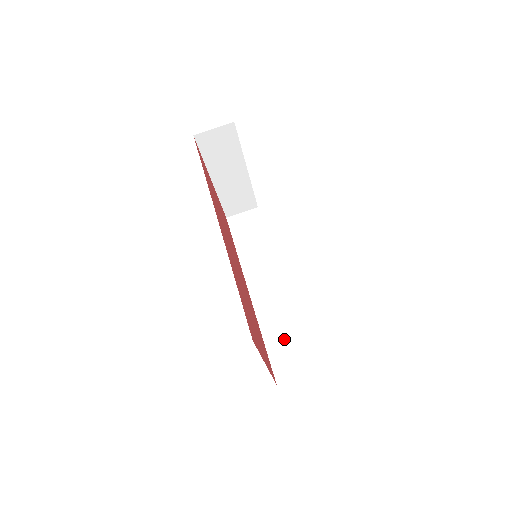
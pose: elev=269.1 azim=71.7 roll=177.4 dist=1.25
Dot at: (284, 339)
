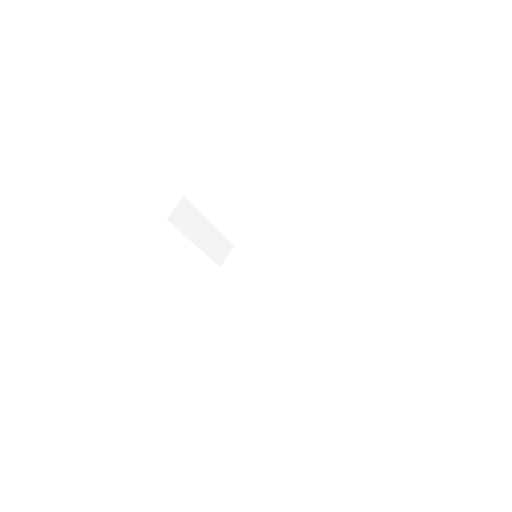
Dot at: (314, 294)
